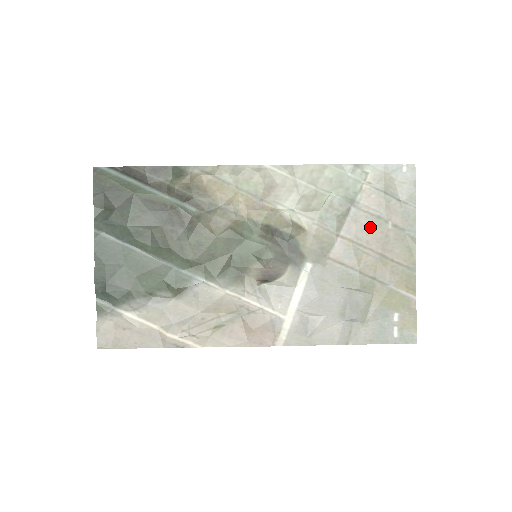
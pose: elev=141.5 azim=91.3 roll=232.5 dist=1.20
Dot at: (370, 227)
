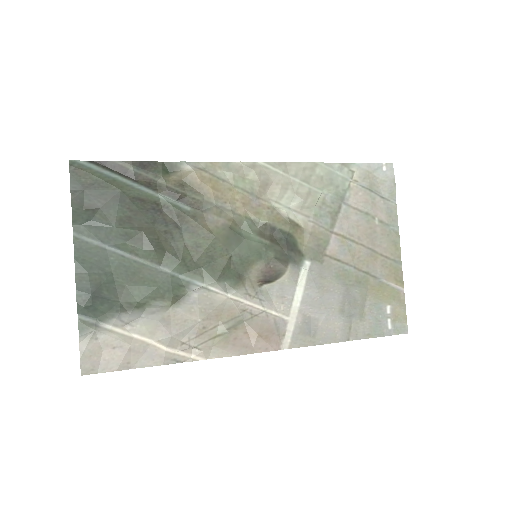
Dot at: (360, 223)
